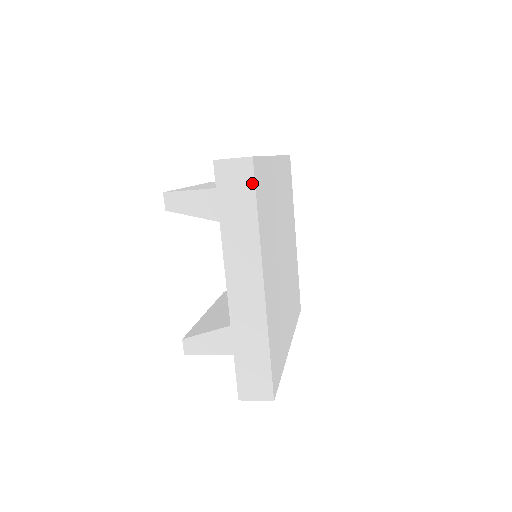
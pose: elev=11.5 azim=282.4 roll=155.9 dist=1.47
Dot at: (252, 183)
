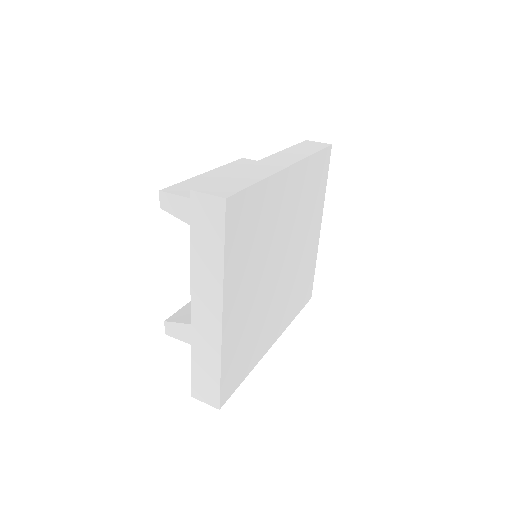
Dot at: (222, 223)
